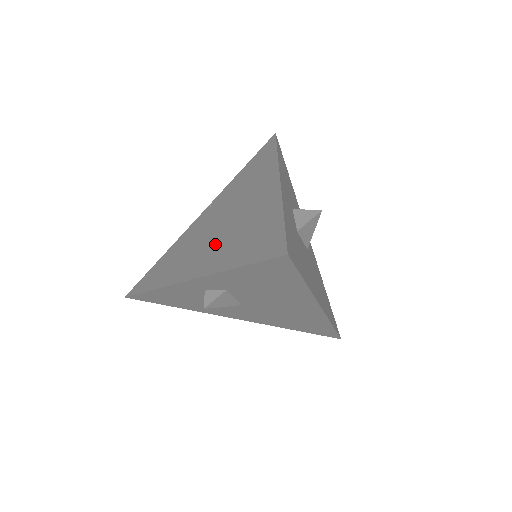
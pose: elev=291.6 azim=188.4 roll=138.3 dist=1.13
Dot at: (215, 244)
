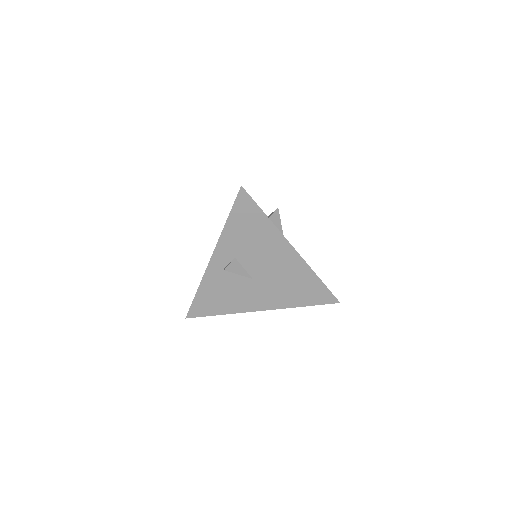
Dot at: occluded
